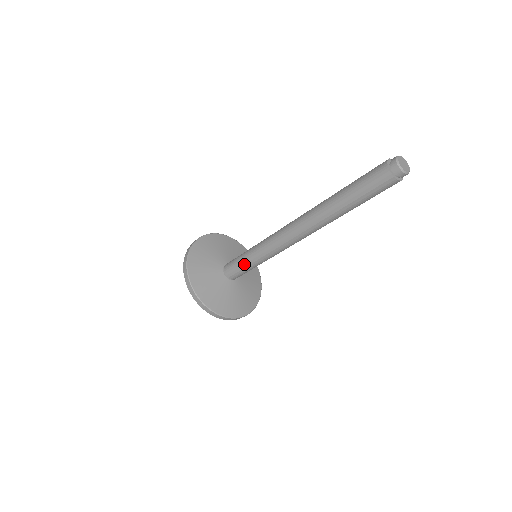
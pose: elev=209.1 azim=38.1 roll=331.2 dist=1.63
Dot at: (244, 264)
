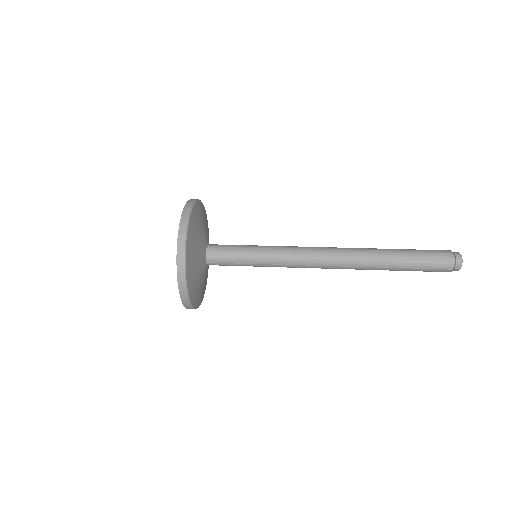
Dot at: (243, 260)
